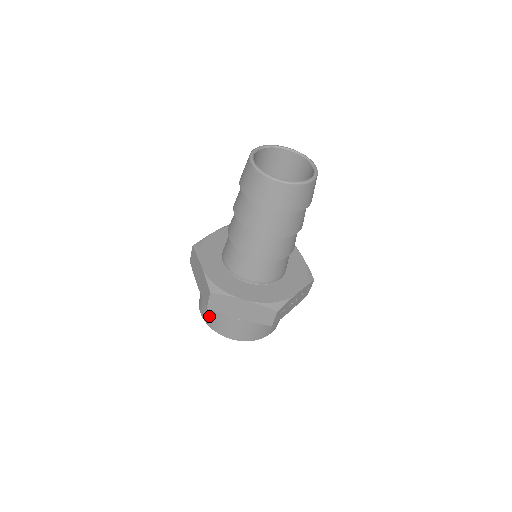
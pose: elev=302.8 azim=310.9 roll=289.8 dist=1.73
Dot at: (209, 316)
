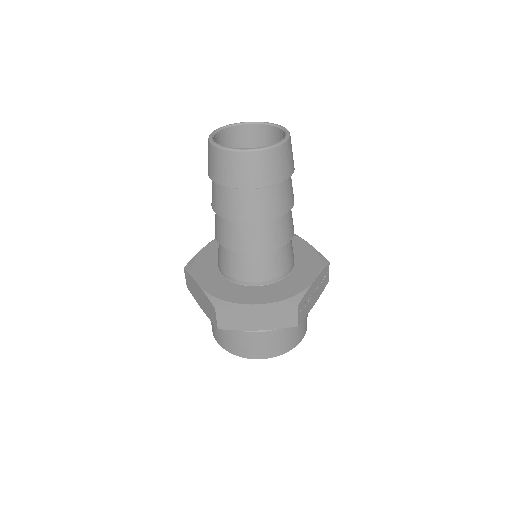
Dot at: (226, 341)
